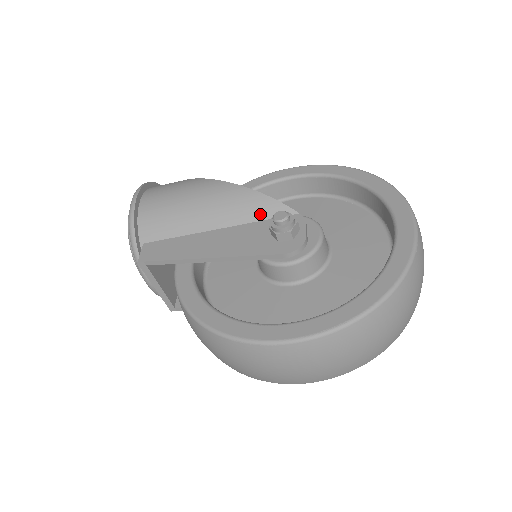
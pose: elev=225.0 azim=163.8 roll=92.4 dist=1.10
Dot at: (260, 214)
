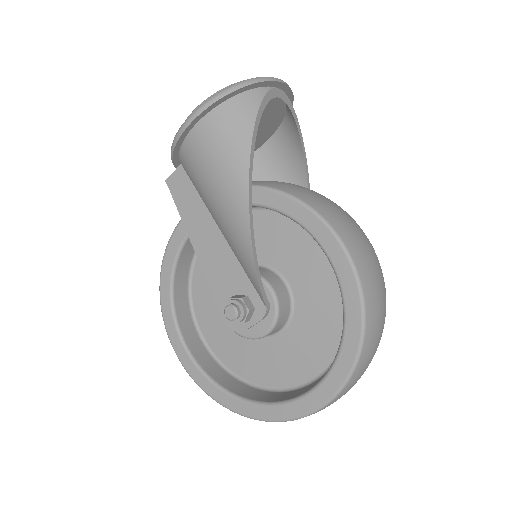
Dot at: (247, 272)
